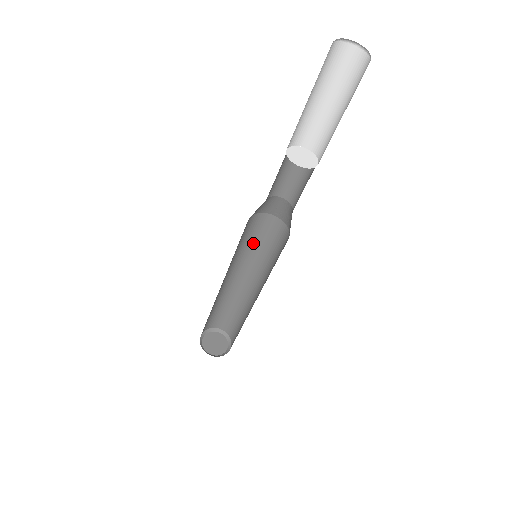
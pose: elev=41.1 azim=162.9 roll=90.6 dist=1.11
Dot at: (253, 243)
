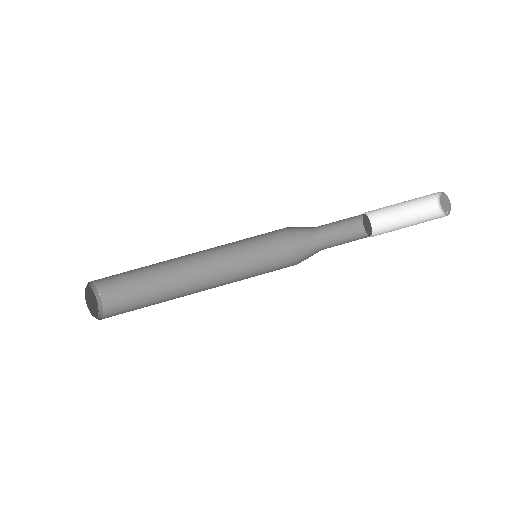
Dot at: (254, 265)
